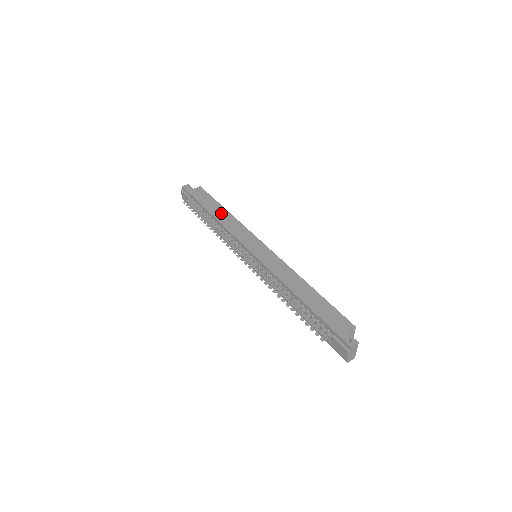
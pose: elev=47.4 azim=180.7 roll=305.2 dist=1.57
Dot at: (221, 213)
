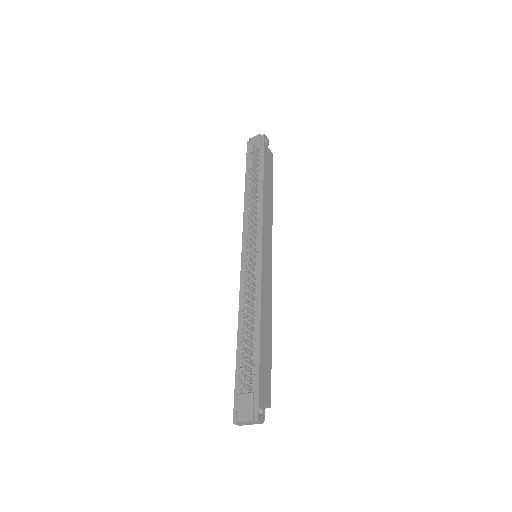
Dot at: (269, 193)
